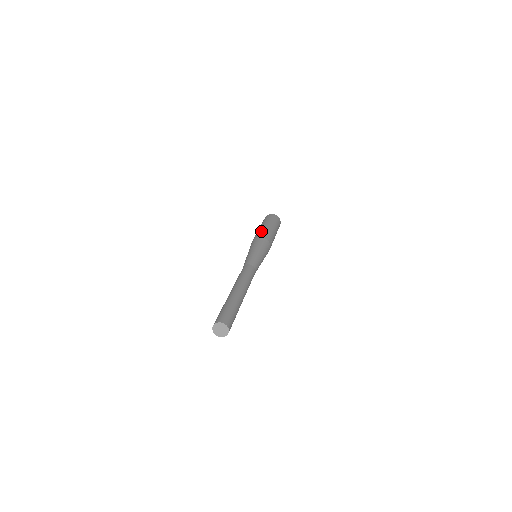
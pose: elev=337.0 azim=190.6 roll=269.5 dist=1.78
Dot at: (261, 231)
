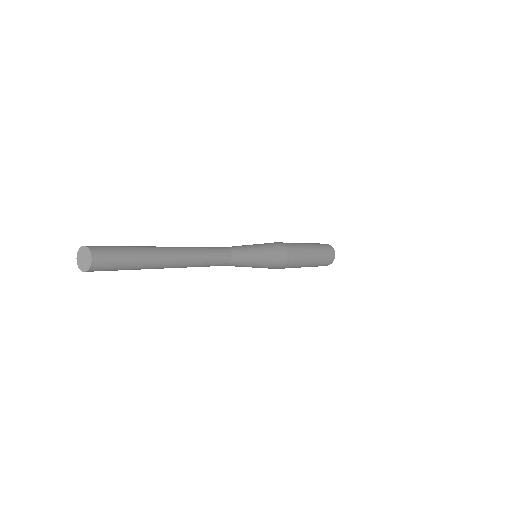
Dot at: occluded
